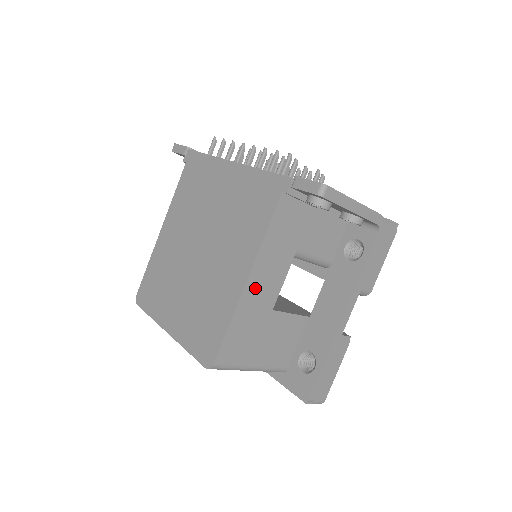
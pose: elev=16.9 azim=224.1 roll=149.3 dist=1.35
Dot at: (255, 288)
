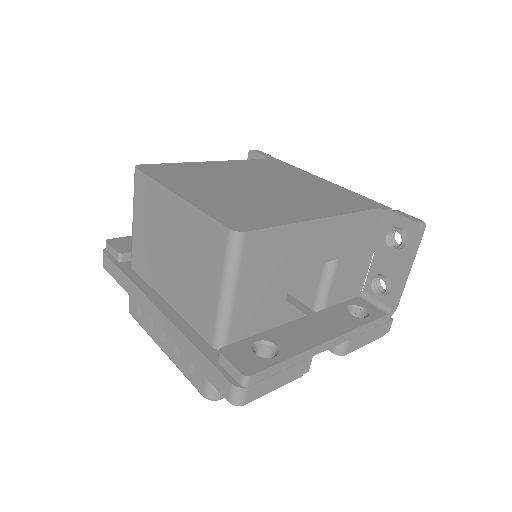
Dot at: (314, 233)
